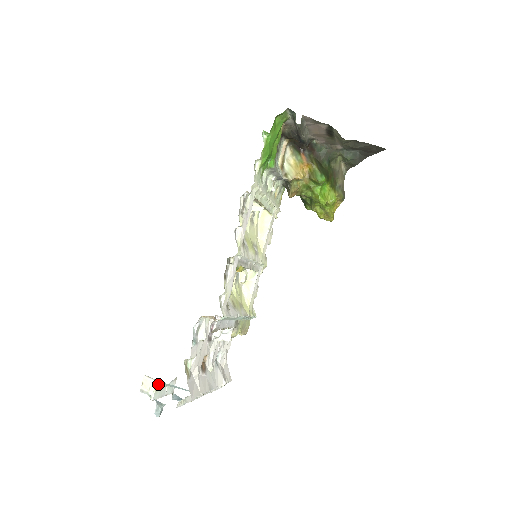
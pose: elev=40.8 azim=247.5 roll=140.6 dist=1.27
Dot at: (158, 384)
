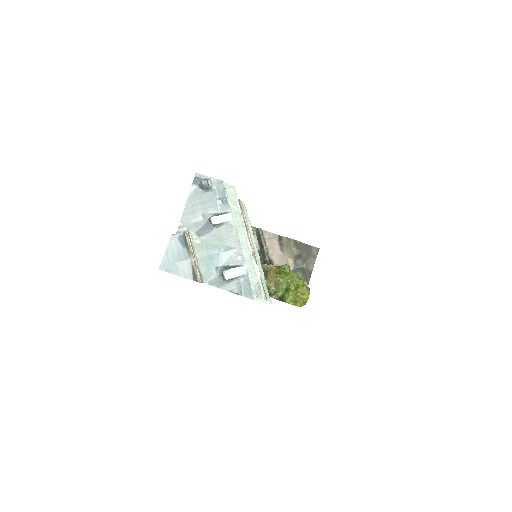
Dot at: (190, 239)
